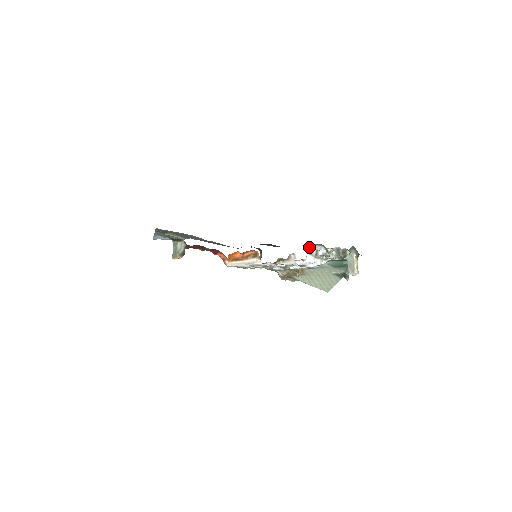
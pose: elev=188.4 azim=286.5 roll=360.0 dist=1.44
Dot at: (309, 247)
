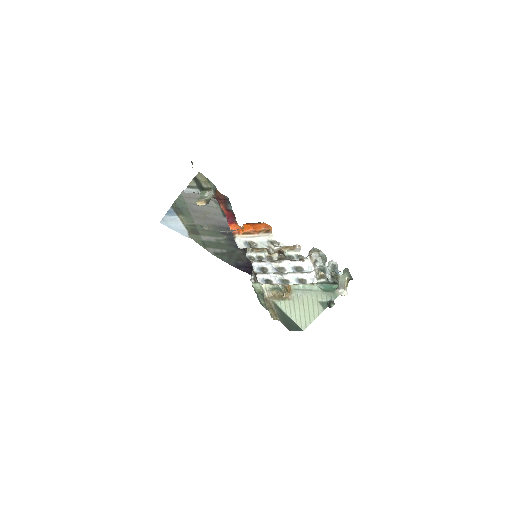
Dot at: occluded
